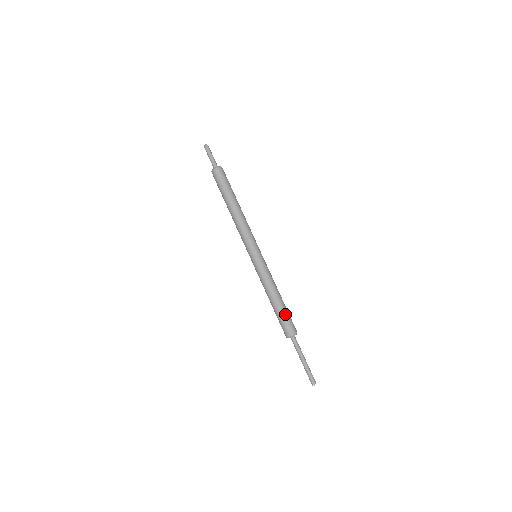
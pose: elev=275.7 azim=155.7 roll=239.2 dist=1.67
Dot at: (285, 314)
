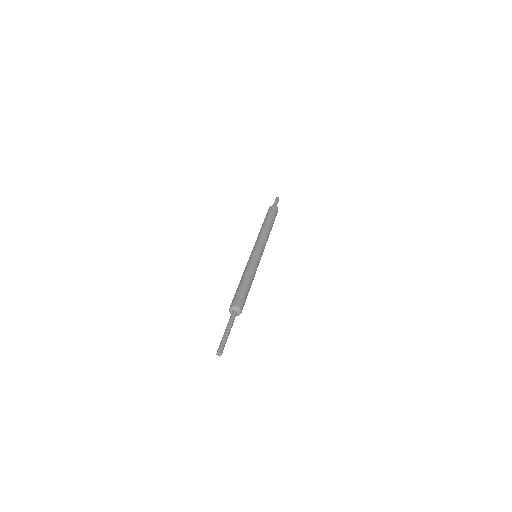
Dot at: (243, 292)
